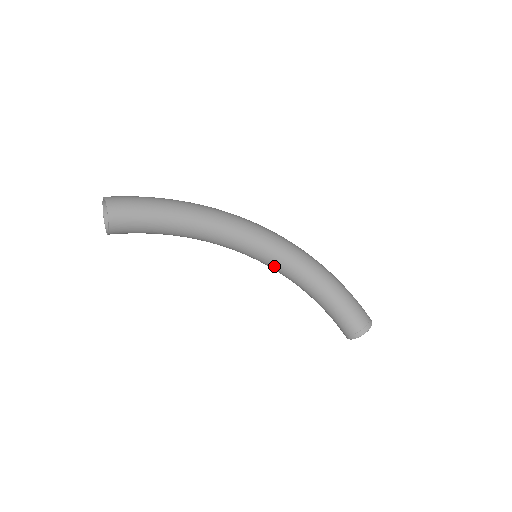
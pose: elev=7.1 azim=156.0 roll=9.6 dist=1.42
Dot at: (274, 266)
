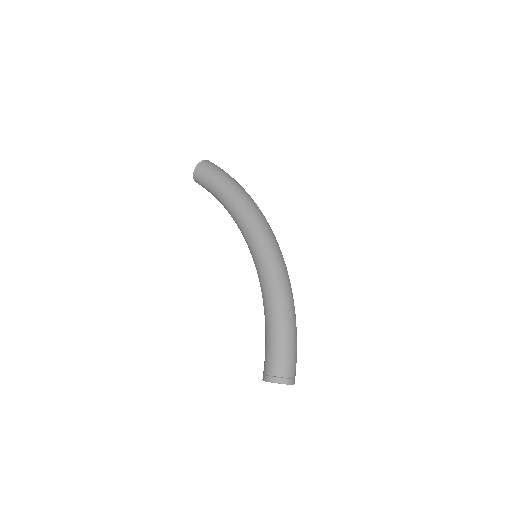
Dot at: occluded
